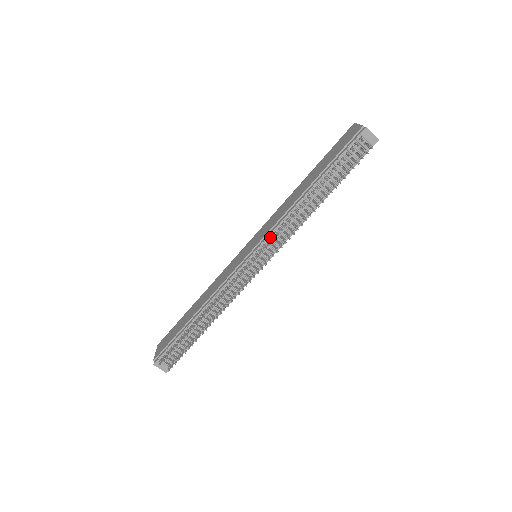
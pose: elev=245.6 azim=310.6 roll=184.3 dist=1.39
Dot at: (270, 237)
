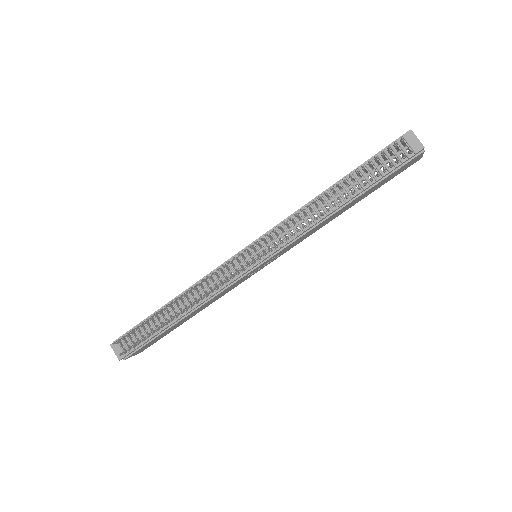
Dot at: occluded
